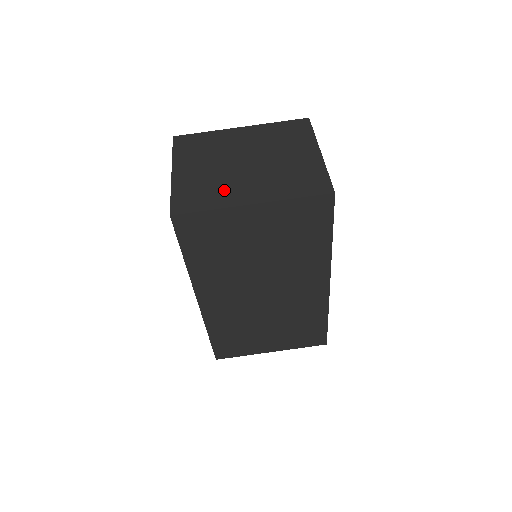
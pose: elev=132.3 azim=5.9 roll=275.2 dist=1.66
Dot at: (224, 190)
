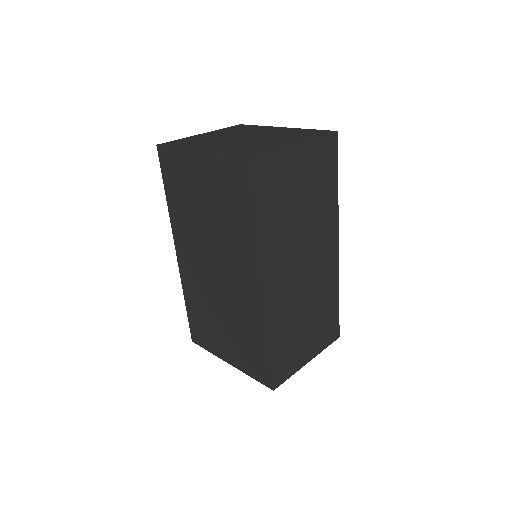
Dot at: (203, 143)
